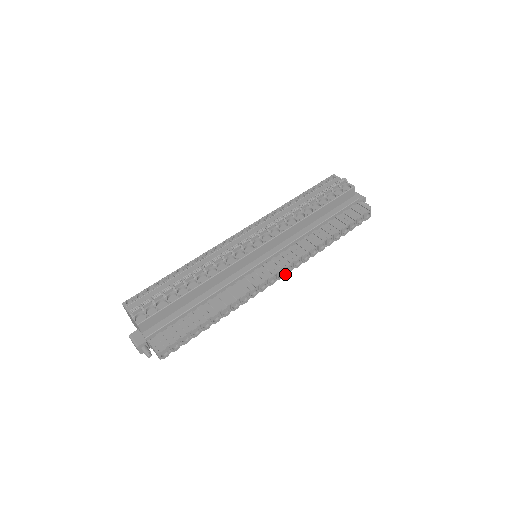
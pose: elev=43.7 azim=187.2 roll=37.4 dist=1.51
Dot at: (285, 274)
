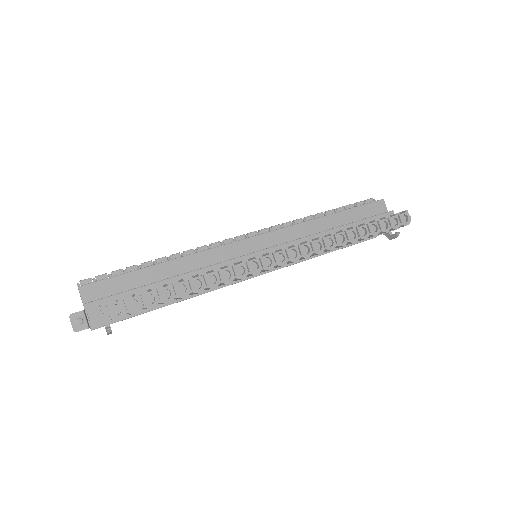
Dot at: (289, 261)
